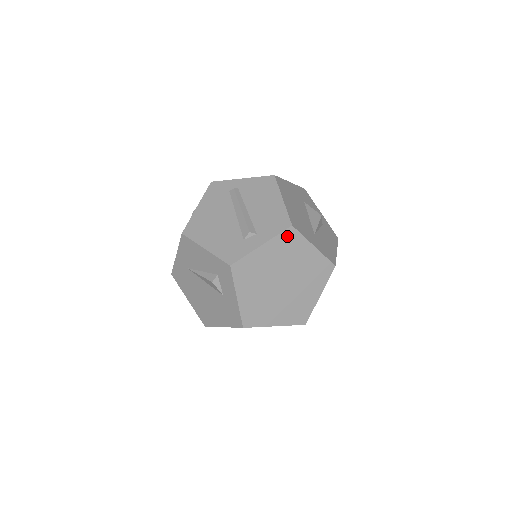
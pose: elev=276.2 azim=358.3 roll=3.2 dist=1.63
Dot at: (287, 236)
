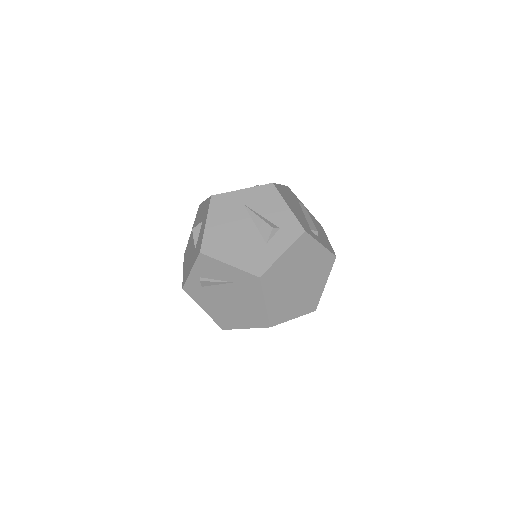
Dot at: (329, 258)
